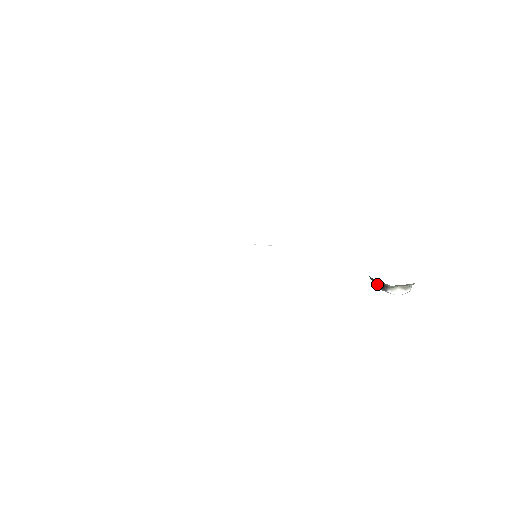
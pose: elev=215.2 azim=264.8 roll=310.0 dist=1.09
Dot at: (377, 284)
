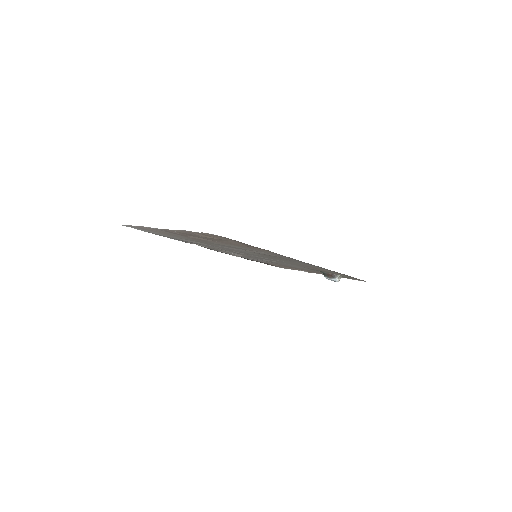
Dot at: (329, 276)
